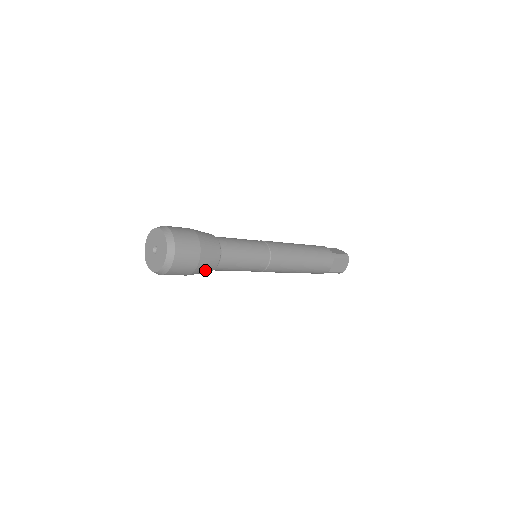
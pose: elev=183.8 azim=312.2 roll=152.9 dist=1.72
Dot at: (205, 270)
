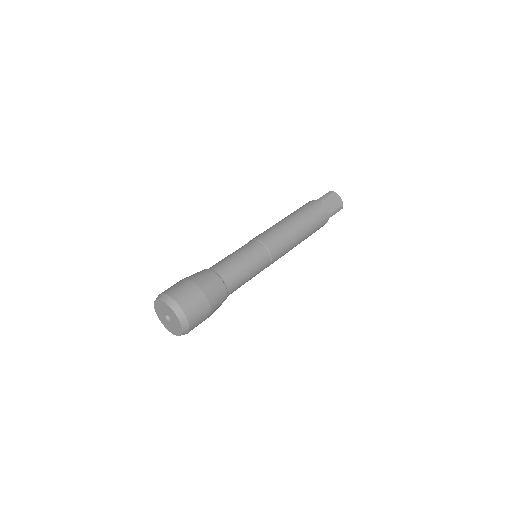
Dot at: occluded
